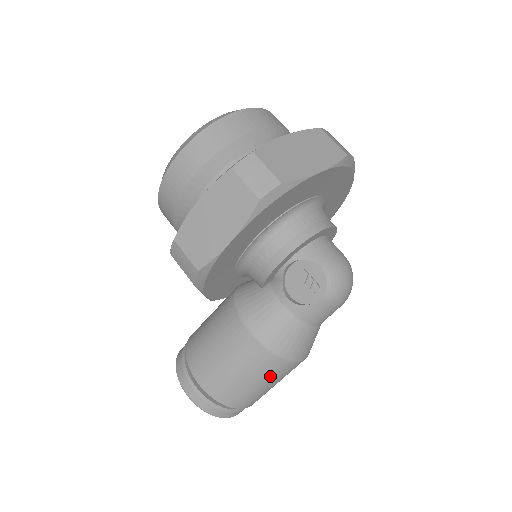
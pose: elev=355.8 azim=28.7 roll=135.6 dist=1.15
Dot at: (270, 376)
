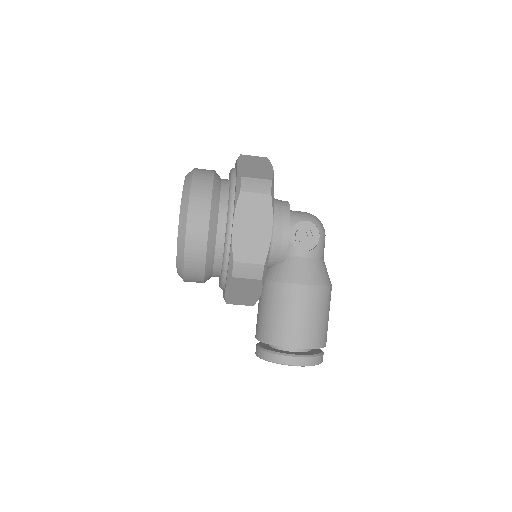
Dot at: (328, 306)
